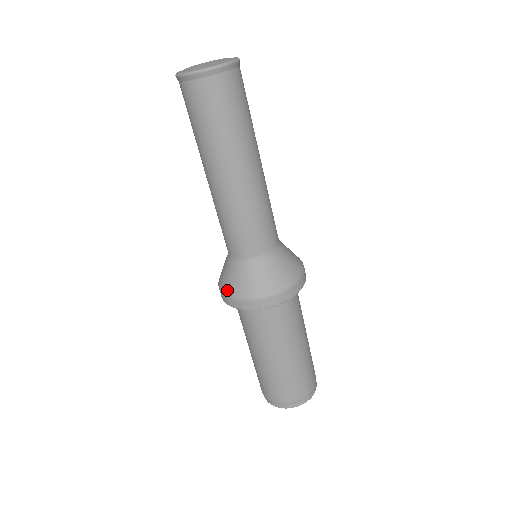
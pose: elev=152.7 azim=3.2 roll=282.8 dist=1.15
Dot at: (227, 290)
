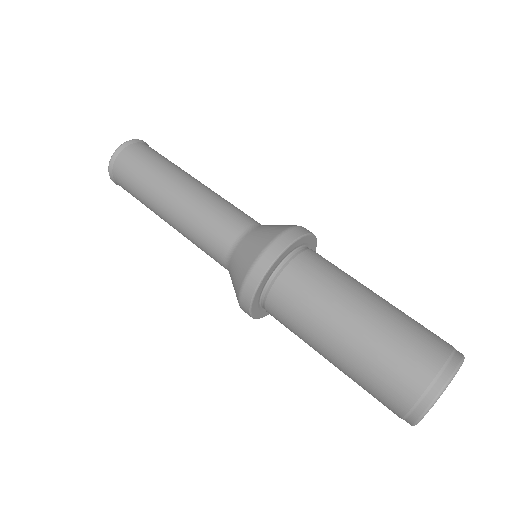
Dot at: (240, 279)
